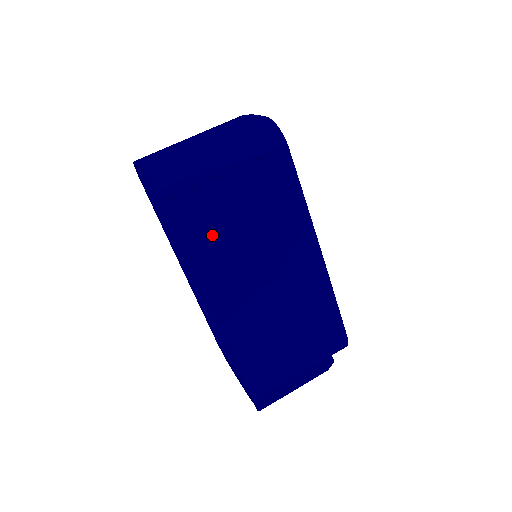
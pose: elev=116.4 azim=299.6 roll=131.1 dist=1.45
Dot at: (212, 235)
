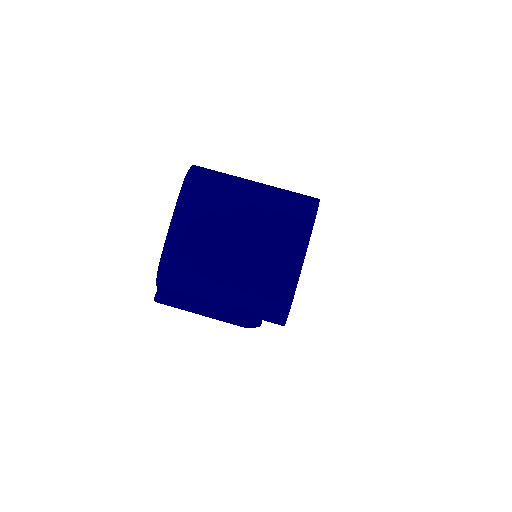
Dot at: occluded
